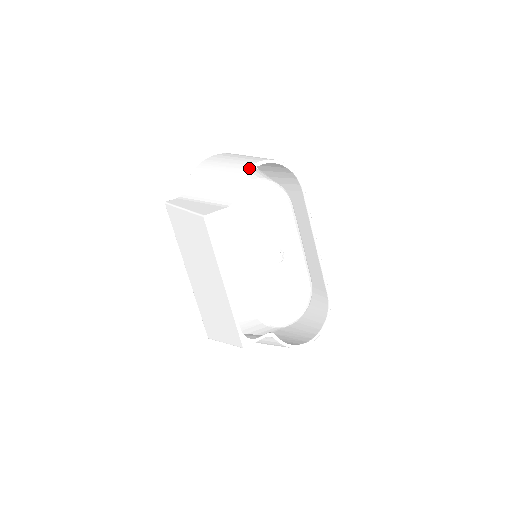
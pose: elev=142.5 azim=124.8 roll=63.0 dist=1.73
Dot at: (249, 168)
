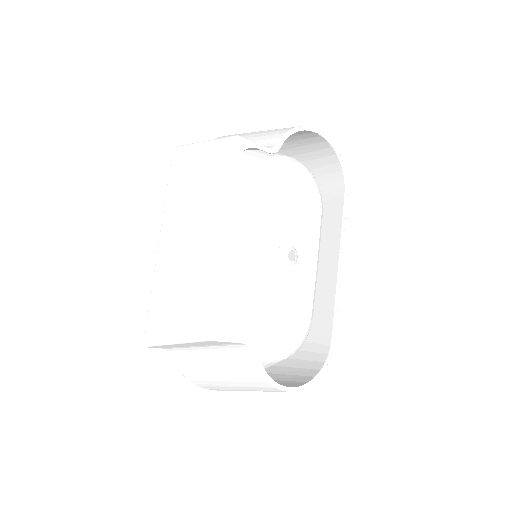
Dot at: (303, 126)
